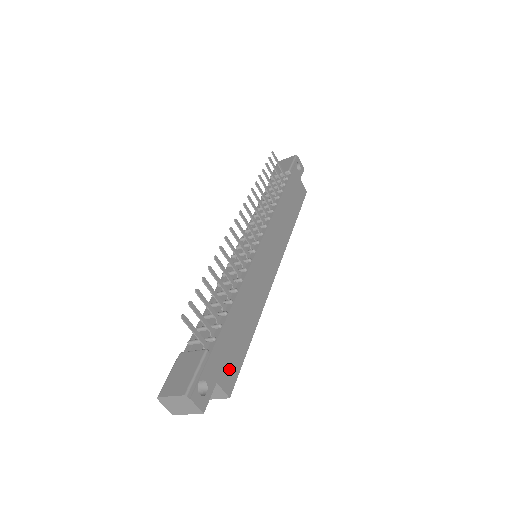
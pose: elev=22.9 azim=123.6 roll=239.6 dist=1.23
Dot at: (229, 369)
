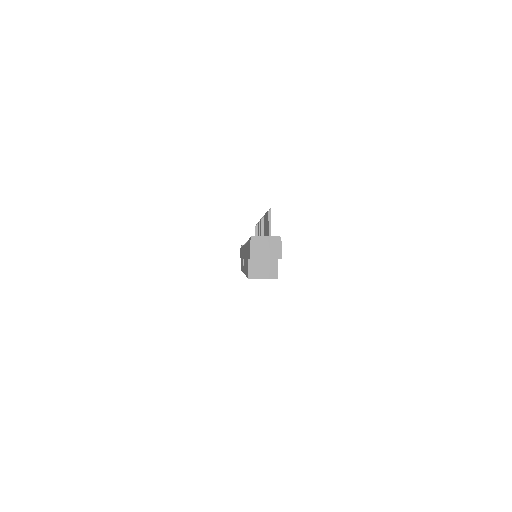
Dot at: occluded
